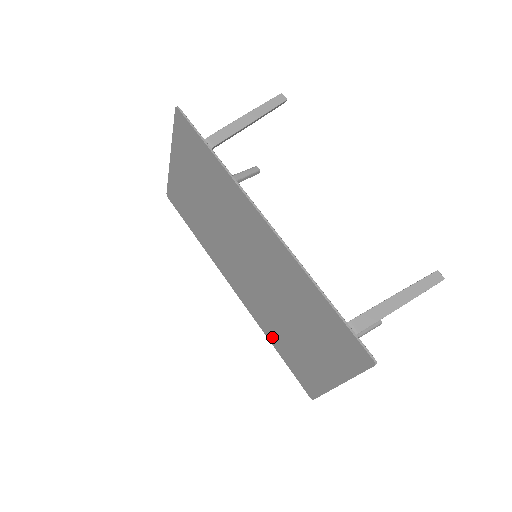
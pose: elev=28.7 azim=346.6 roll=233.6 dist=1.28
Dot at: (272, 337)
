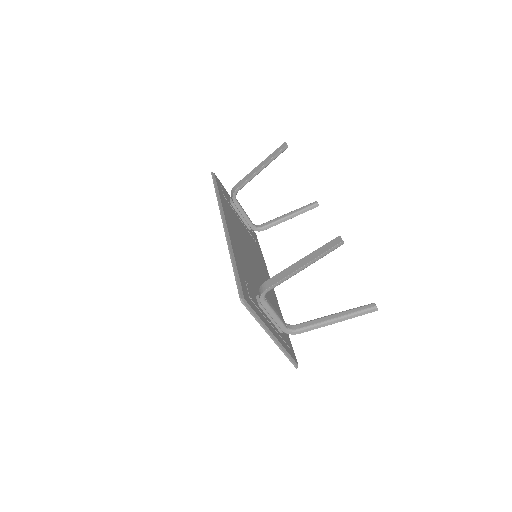
Dot at: occluded
